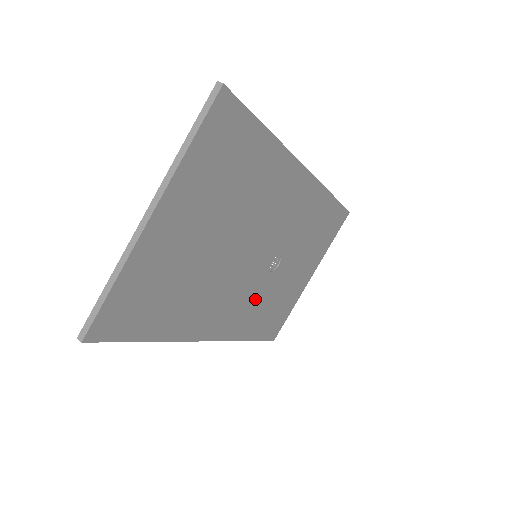
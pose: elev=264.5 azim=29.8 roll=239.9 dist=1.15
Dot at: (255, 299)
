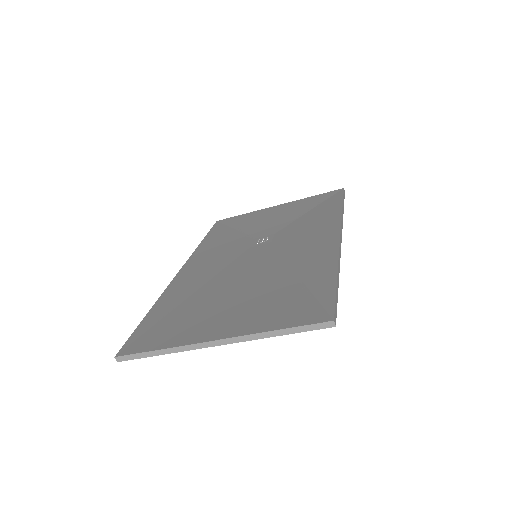
Dot at: occluded
